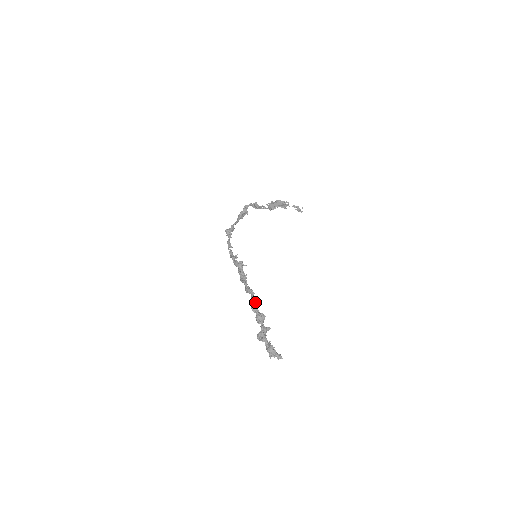
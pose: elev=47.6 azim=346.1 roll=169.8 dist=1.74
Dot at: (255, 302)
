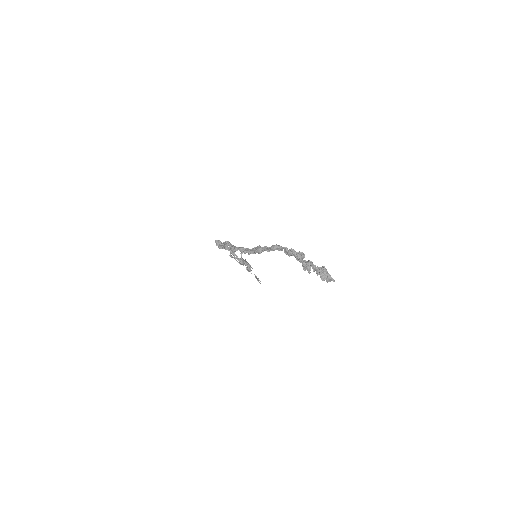
Dot at: occluded
